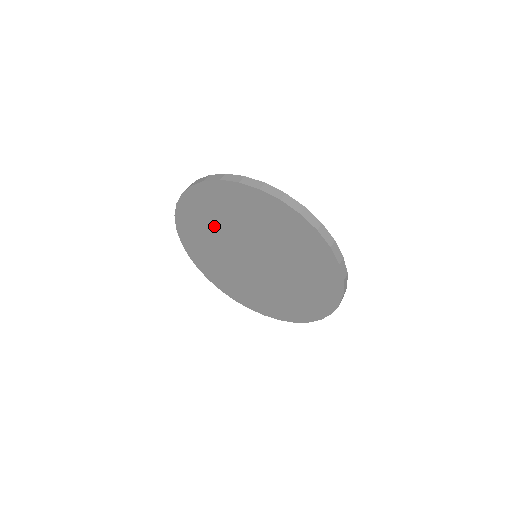
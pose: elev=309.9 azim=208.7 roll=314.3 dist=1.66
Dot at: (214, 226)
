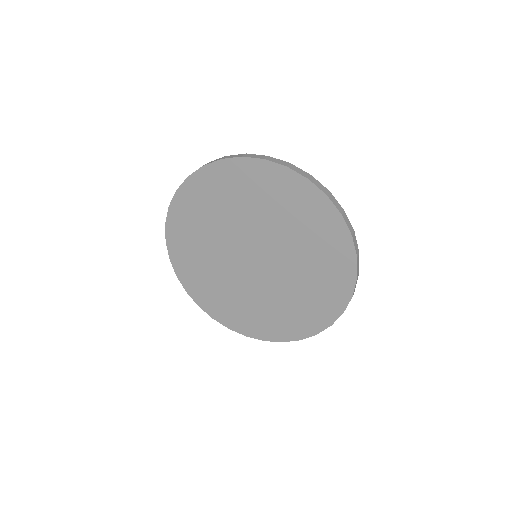
Dot at: (233, 208)
